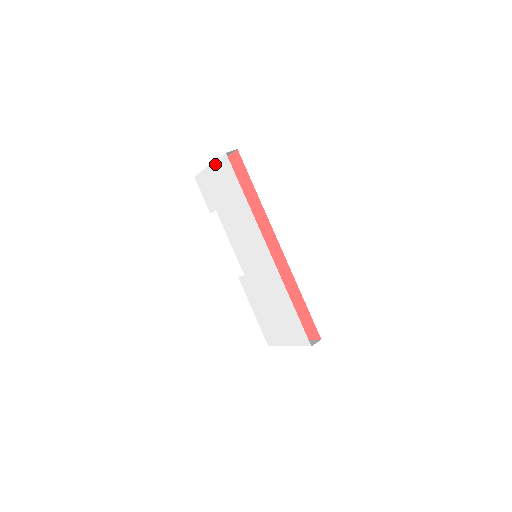
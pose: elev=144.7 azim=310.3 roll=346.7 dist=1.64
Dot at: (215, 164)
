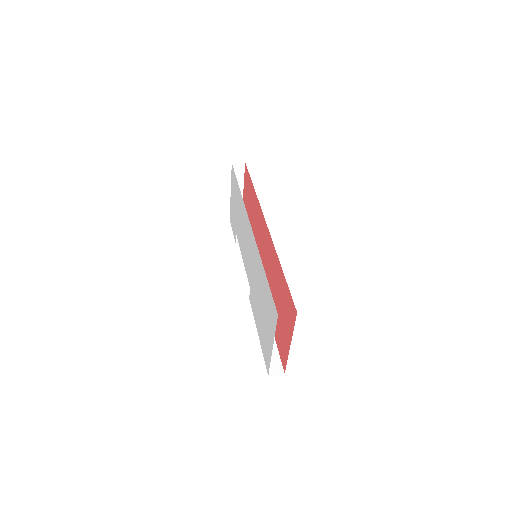
Dot at: (231, 185)
